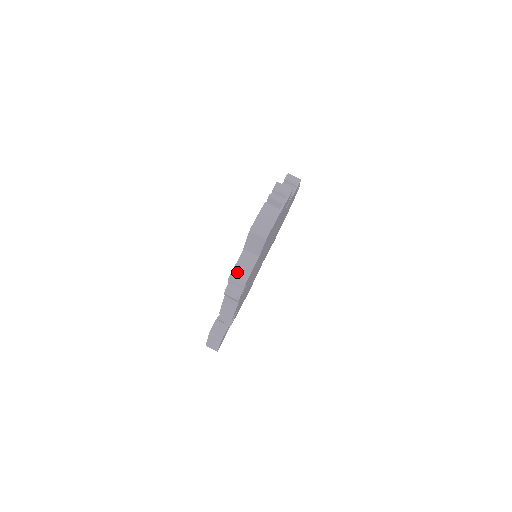
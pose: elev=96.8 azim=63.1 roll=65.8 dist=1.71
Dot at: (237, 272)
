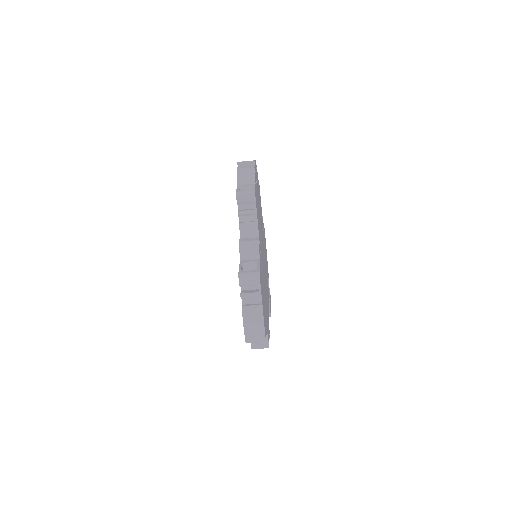
Dot at: (255, 344)
